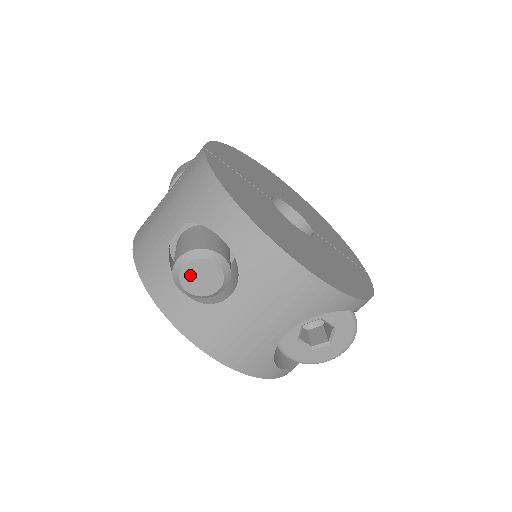
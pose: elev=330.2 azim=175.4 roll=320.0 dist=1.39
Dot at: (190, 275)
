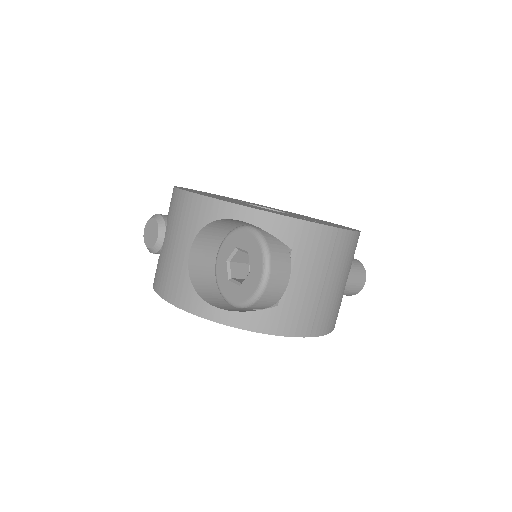
Dot at: (147, 234)
